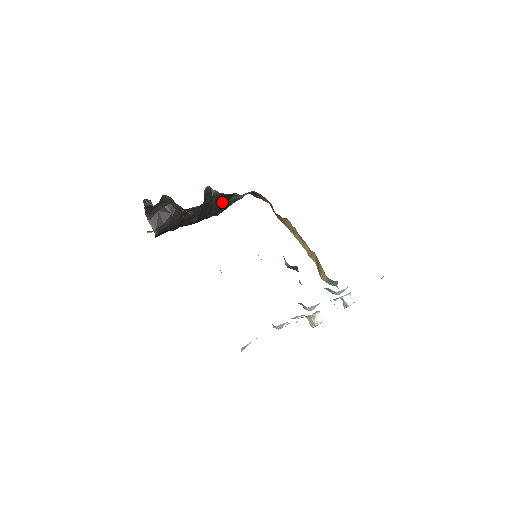
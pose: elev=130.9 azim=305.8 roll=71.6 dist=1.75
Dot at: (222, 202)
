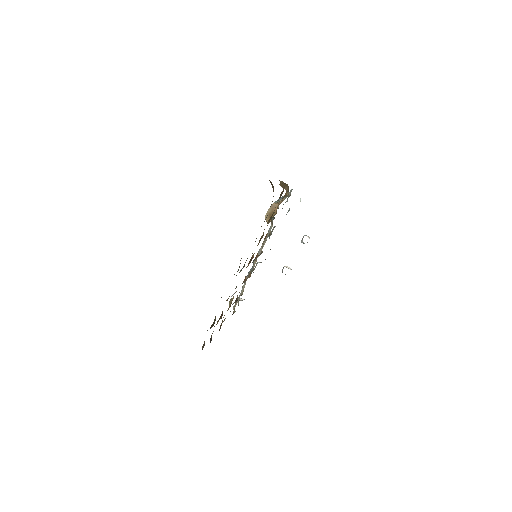
Dot at: occluded
